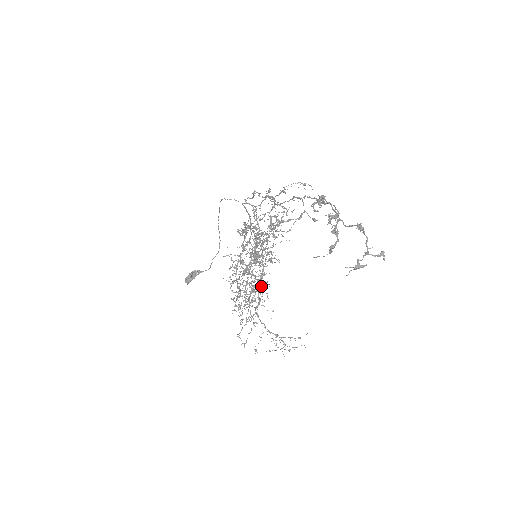
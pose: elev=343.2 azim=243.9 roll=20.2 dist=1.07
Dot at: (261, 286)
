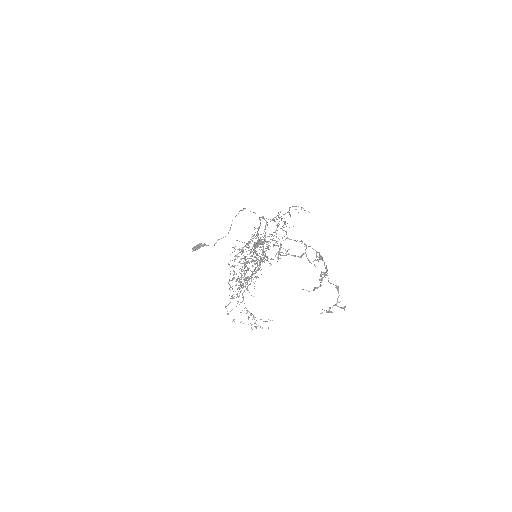
Dot at: (253, 279)
